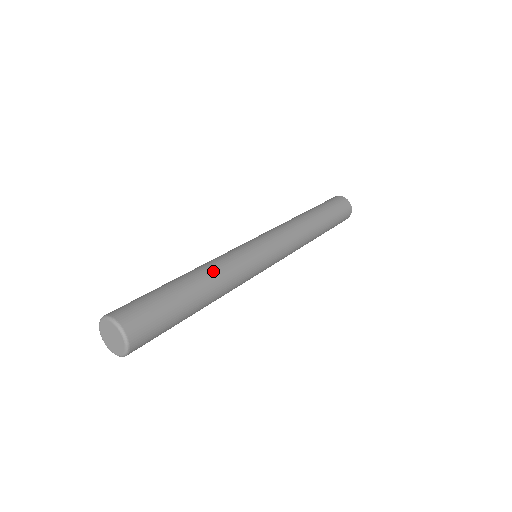
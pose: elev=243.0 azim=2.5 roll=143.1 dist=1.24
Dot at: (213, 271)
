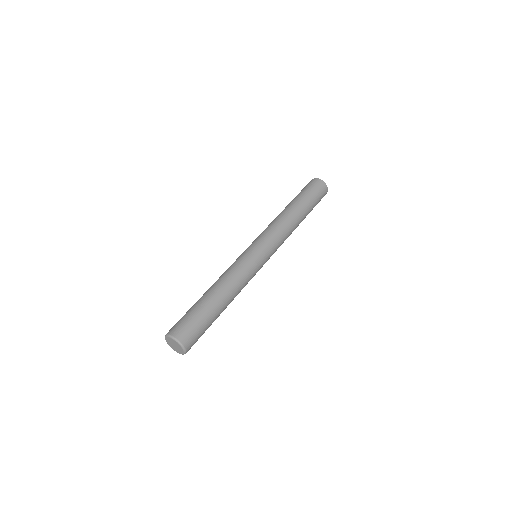
Dot at: (235, 294)
